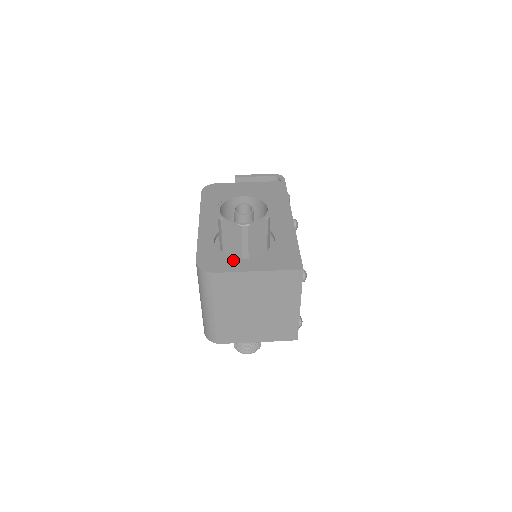
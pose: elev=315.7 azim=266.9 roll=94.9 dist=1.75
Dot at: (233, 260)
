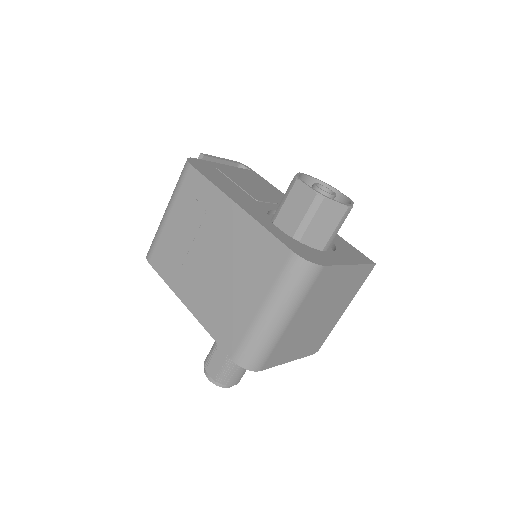
Dot at: (321, 251)
